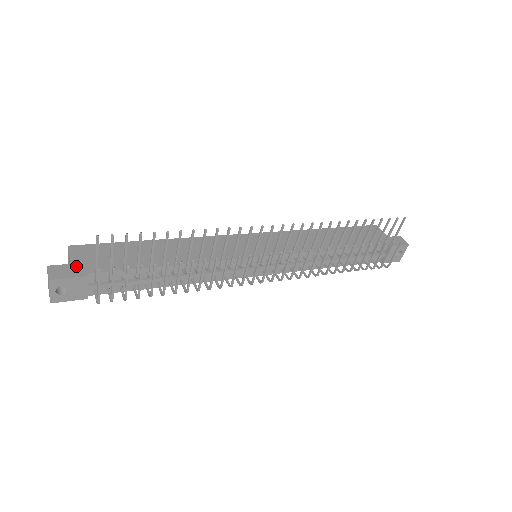
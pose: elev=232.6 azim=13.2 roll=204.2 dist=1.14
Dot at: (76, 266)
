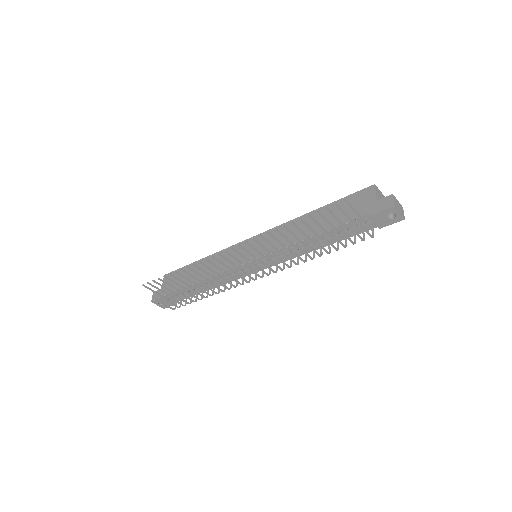
Dot at: occluded
